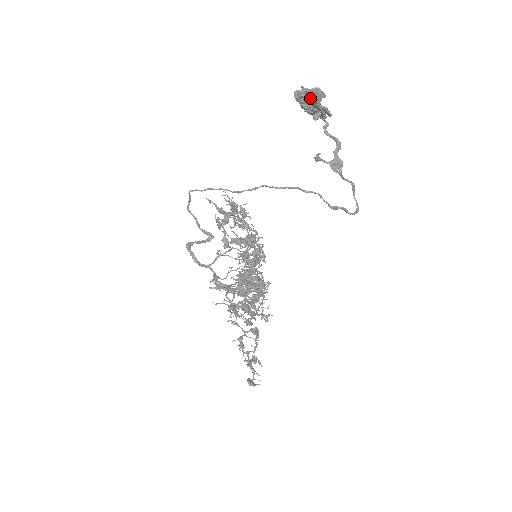
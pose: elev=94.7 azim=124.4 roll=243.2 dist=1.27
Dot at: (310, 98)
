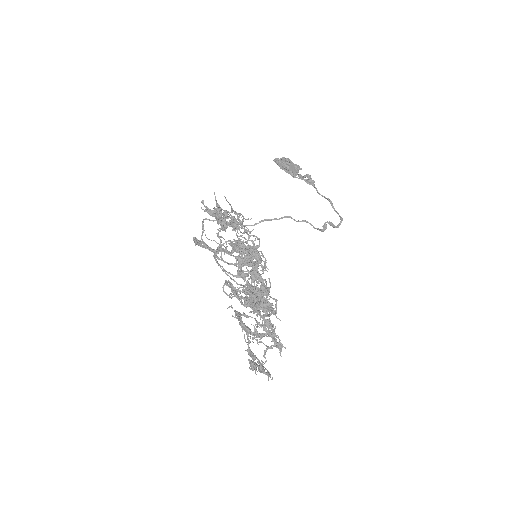
Dot at: (283, 158)
